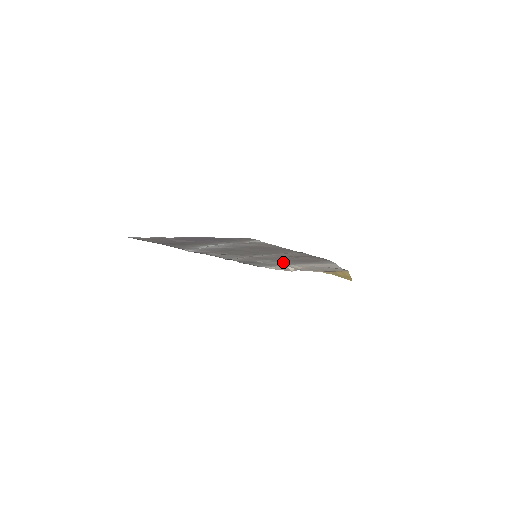
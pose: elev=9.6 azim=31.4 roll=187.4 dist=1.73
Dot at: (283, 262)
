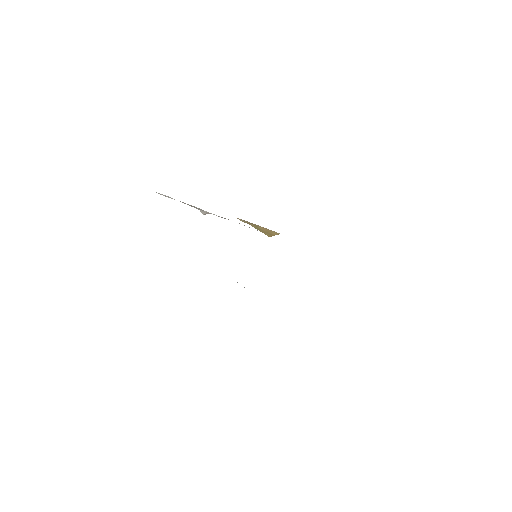
Dot at: occluded
